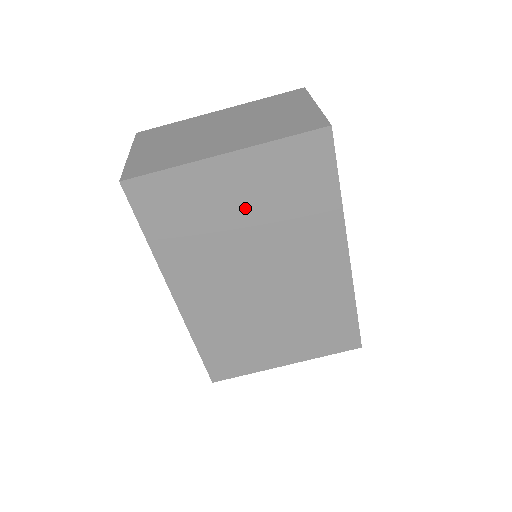
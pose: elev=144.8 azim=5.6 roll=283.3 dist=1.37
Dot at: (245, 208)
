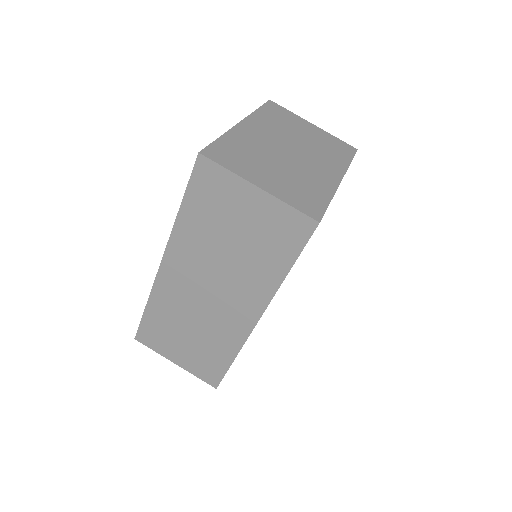
Dot at: occluded
